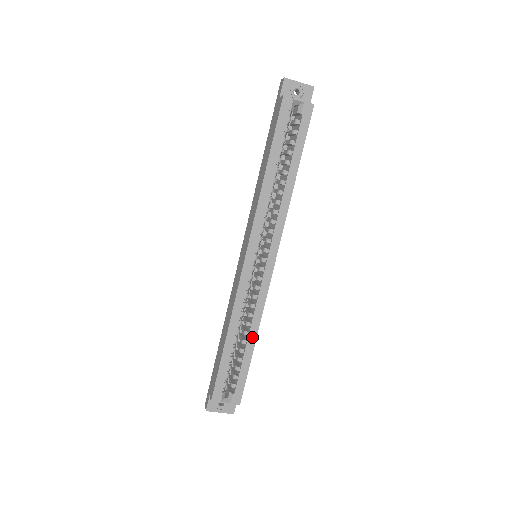
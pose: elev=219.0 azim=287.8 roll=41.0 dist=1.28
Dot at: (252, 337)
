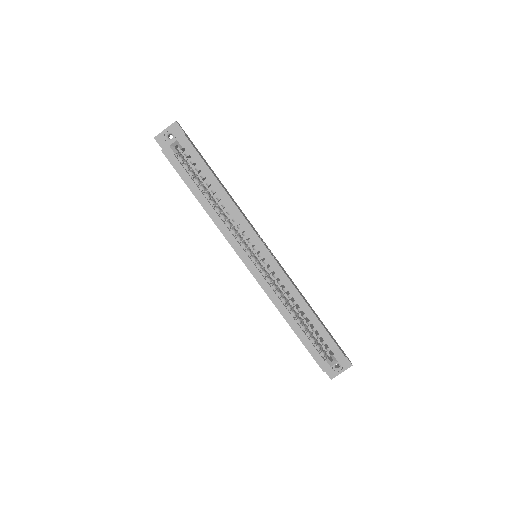
Dot at: (305, 309)
